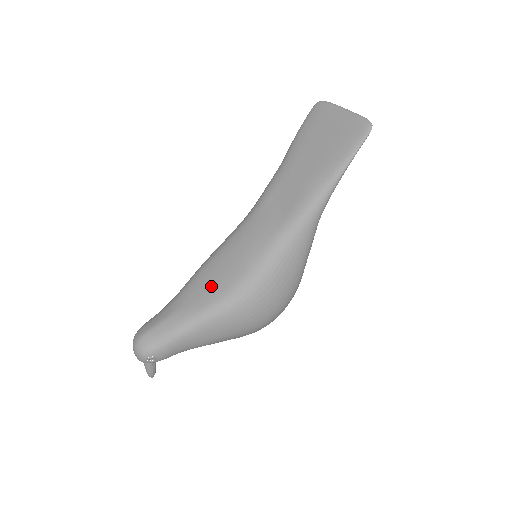
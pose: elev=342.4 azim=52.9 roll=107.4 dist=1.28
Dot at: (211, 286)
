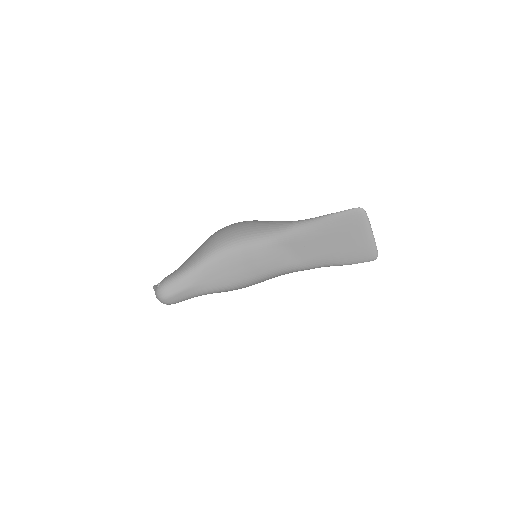
Dot at: (222, 277)
